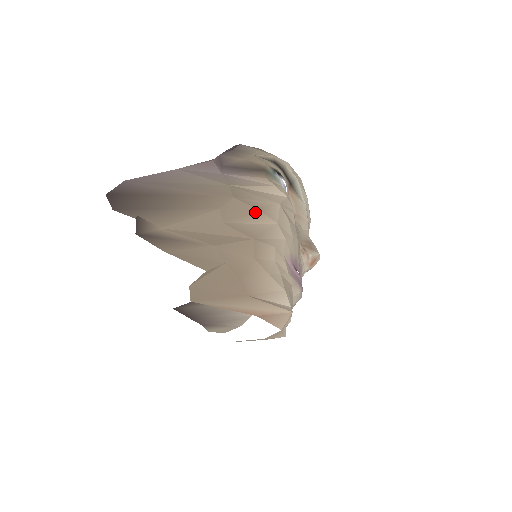
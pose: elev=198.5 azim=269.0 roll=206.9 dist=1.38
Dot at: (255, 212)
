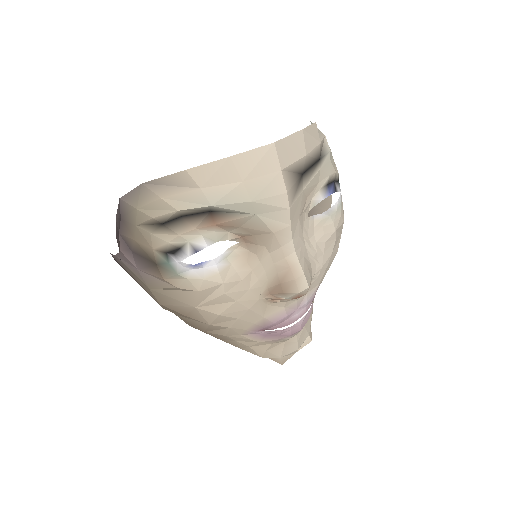
Dot at: occluded
